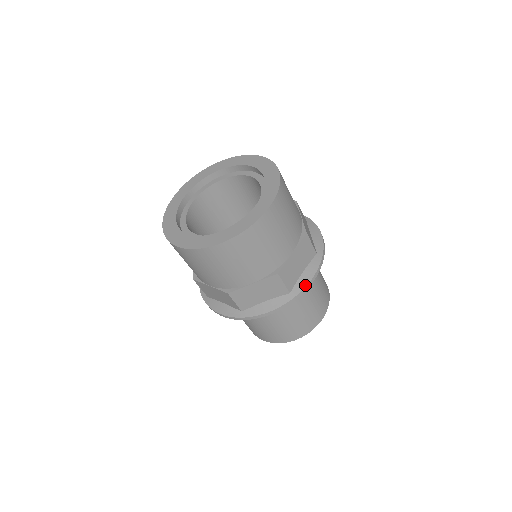
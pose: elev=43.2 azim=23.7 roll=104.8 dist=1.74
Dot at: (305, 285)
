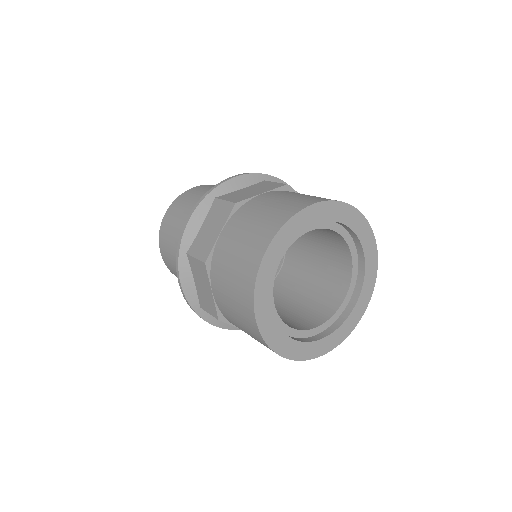
Dot at: occluded
